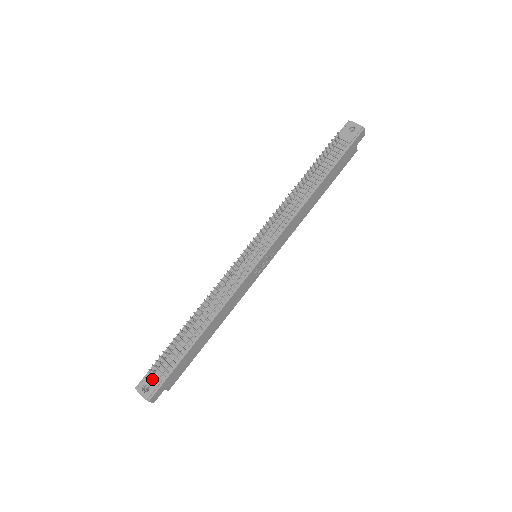
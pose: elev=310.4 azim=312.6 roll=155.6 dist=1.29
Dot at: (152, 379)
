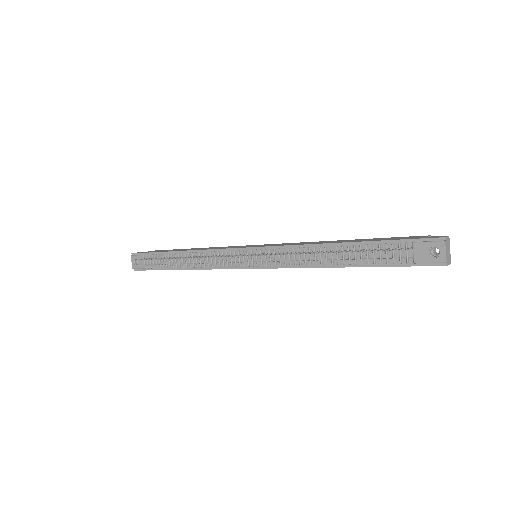
Dot at: (141, 261)
